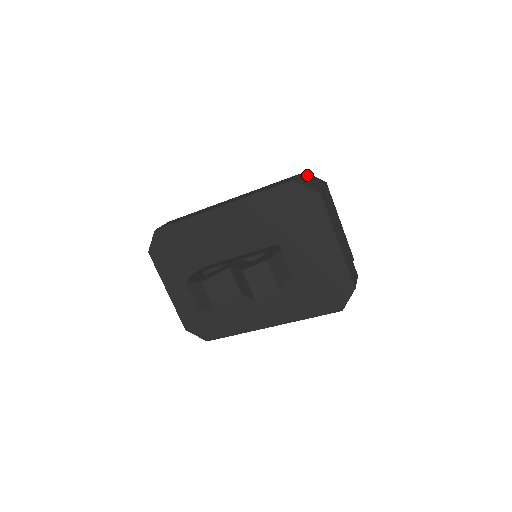
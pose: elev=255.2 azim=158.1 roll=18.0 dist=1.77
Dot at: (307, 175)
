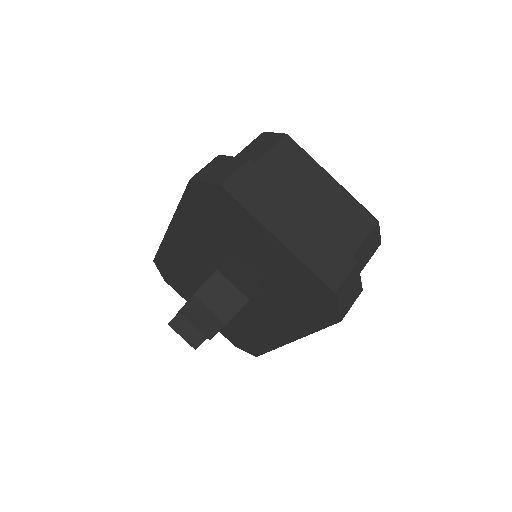
Dot at: (257, 138)
